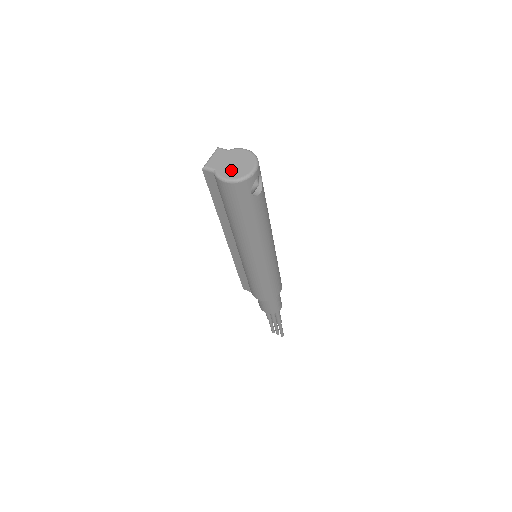
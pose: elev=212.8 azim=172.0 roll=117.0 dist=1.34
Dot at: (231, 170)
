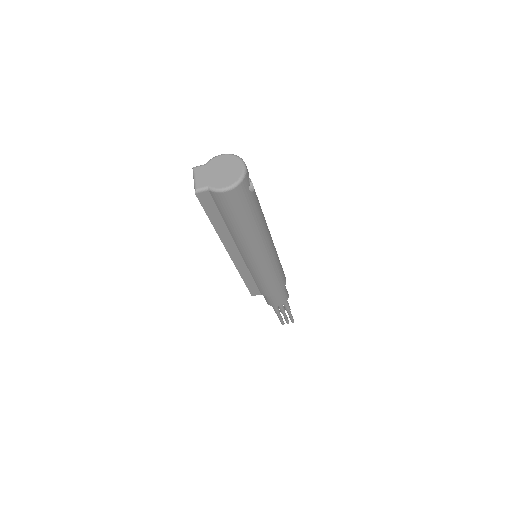
Dot at: (224, 178)
